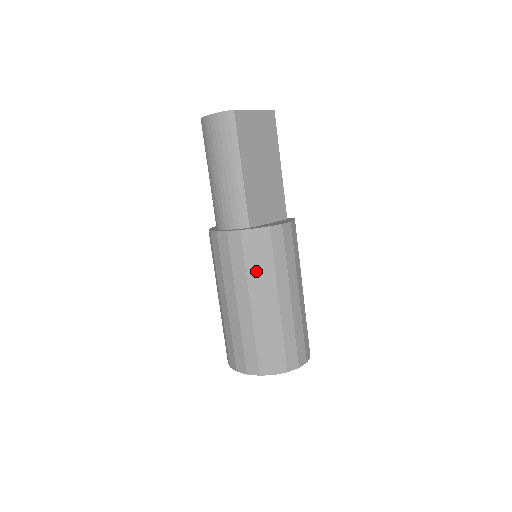
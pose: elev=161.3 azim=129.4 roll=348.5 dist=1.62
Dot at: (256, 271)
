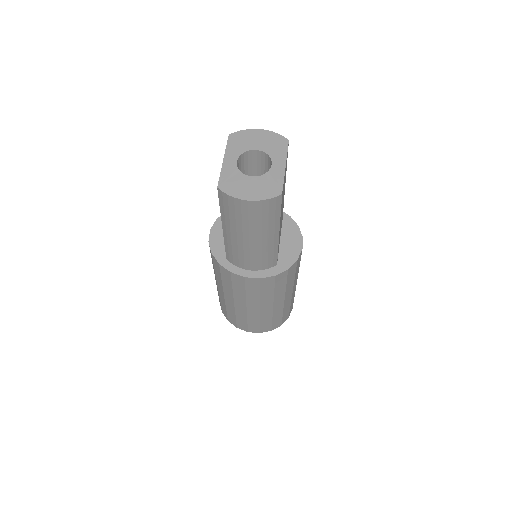
Dot at: (282, 290)
